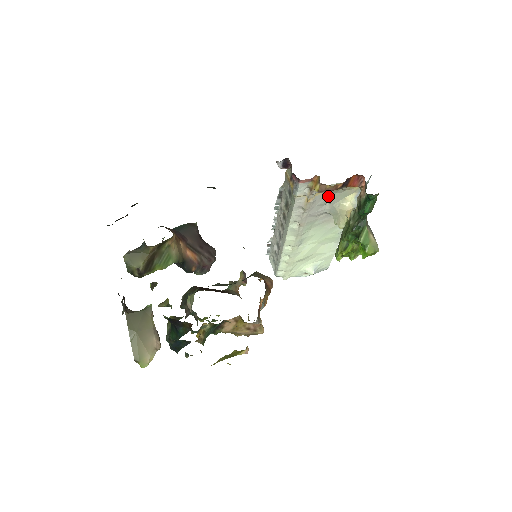
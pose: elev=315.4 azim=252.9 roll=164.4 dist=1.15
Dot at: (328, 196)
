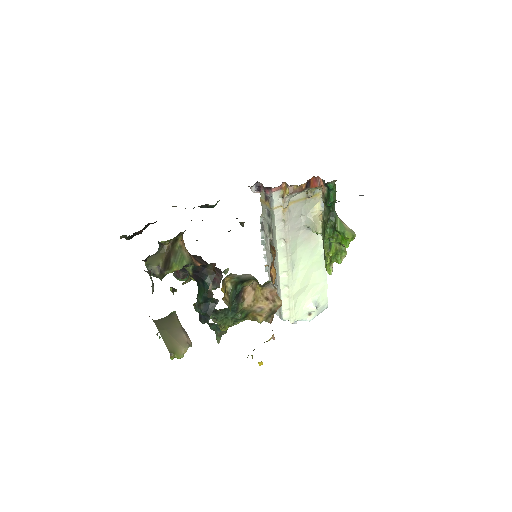
Dot at: (299, 207)
